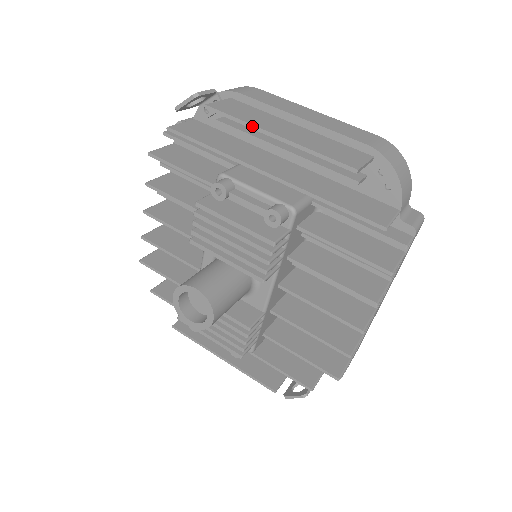
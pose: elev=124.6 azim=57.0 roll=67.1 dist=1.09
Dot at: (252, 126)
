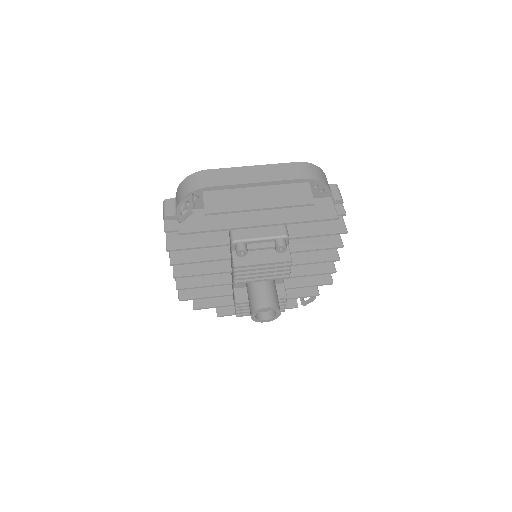
Dot at: (242, 211)
